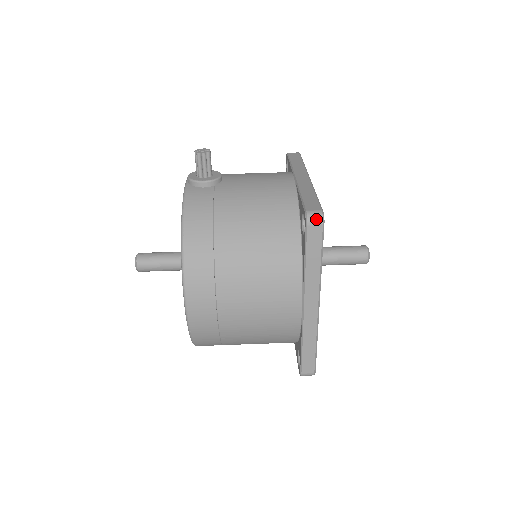
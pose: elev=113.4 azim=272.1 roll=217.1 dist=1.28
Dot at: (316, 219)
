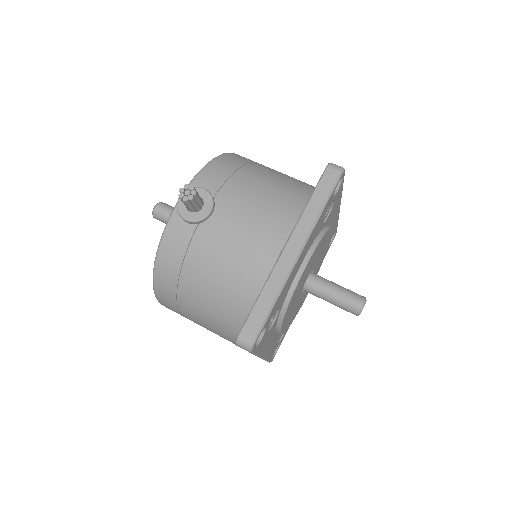
Dot at: (244, 347)
